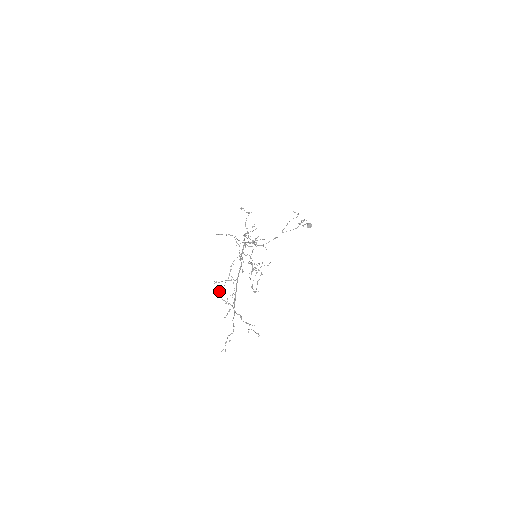
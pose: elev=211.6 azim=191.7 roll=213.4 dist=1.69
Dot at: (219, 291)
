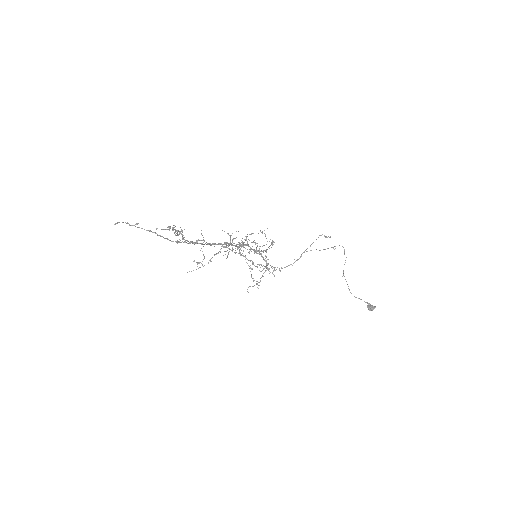
Dot at: (189, 271)
